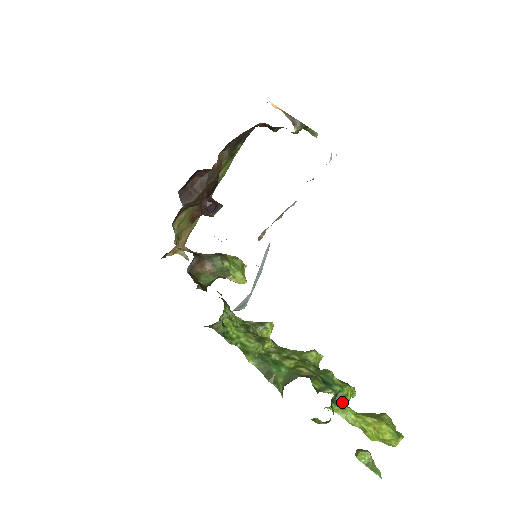
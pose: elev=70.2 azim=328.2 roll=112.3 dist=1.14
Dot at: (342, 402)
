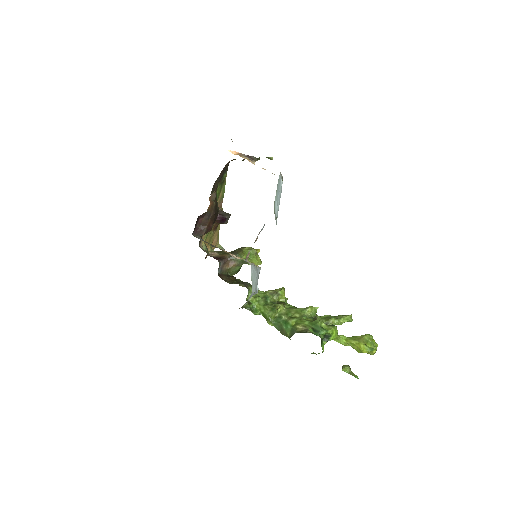
Dot at: (329, 339)
